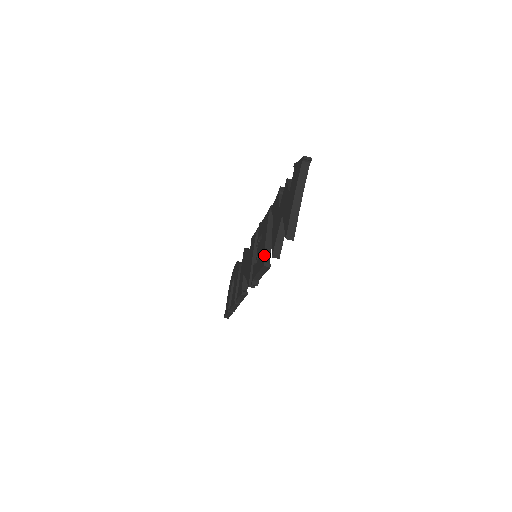
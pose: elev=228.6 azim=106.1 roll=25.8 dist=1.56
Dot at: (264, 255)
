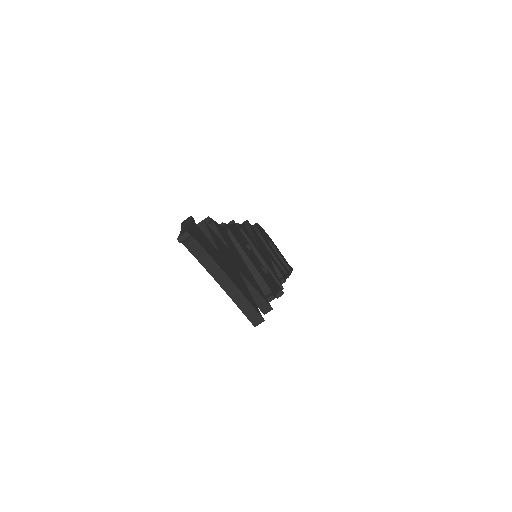
Dot at: occluded
